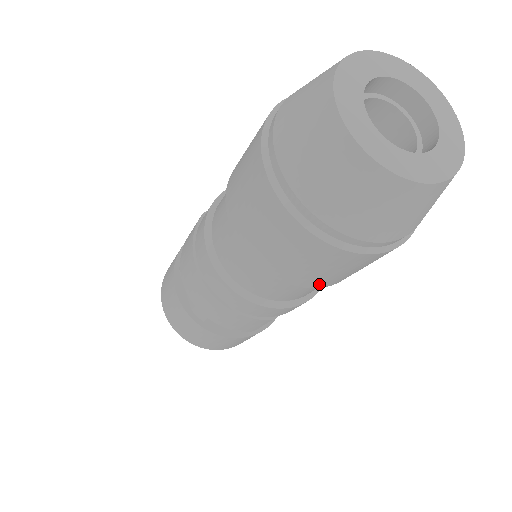
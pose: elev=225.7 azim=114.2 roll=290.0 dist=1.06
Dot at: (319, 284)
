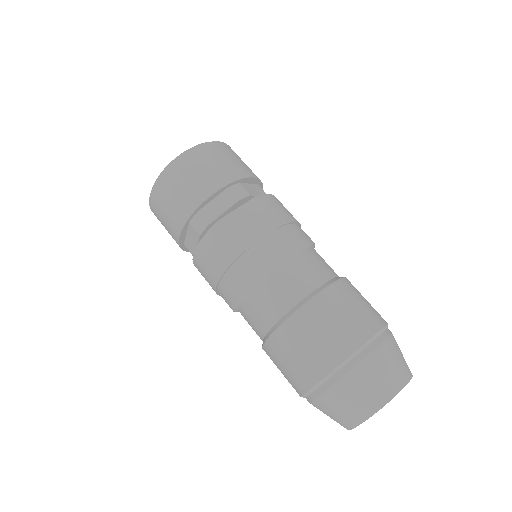
Dot at: occluded
